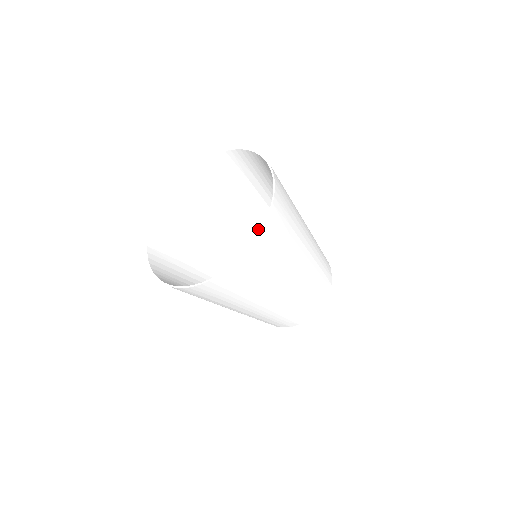
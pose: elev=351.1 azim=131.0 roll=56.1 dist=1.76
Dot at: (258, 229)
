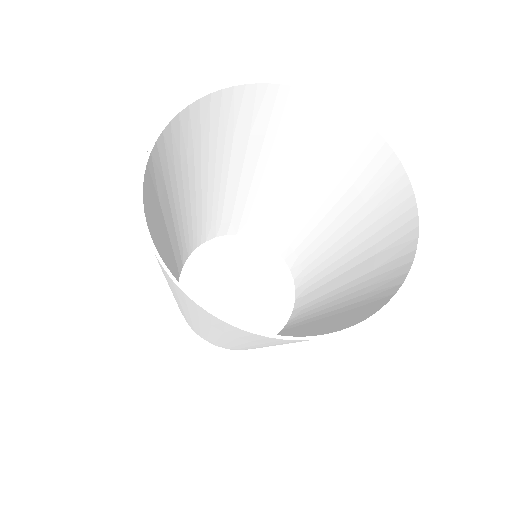
Dot at: (200, 212)
